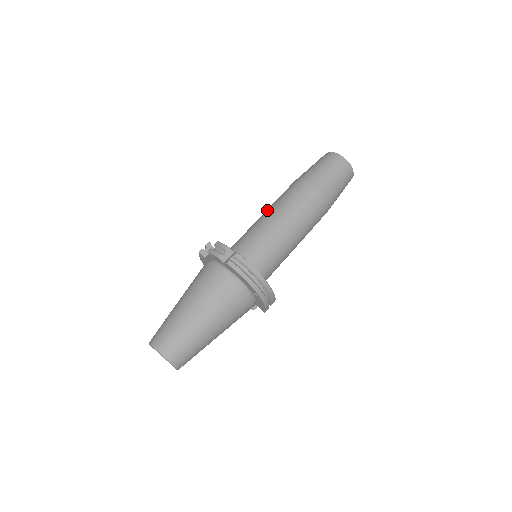
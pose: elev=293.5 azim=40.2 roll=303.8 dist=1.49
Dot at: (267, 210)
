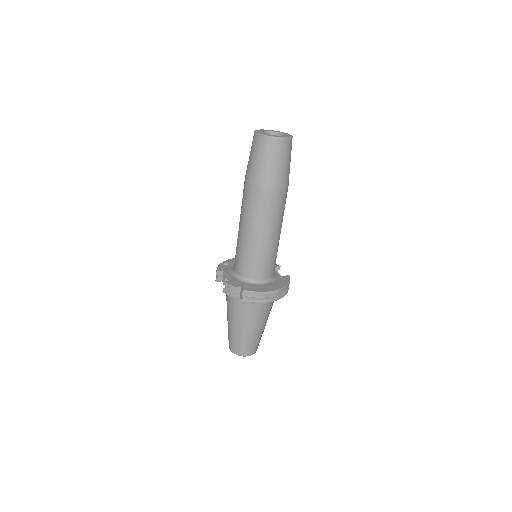
Dot at: (240, 223)
